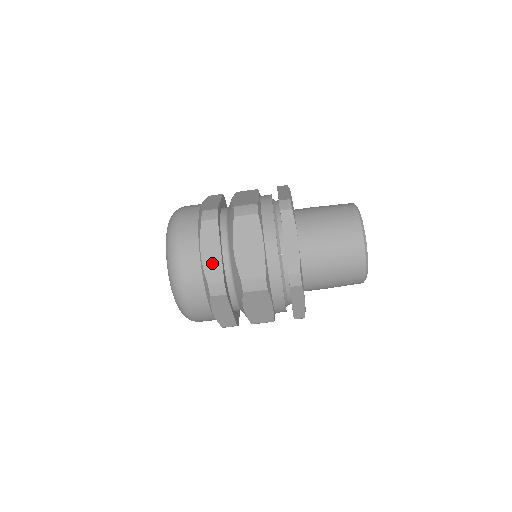
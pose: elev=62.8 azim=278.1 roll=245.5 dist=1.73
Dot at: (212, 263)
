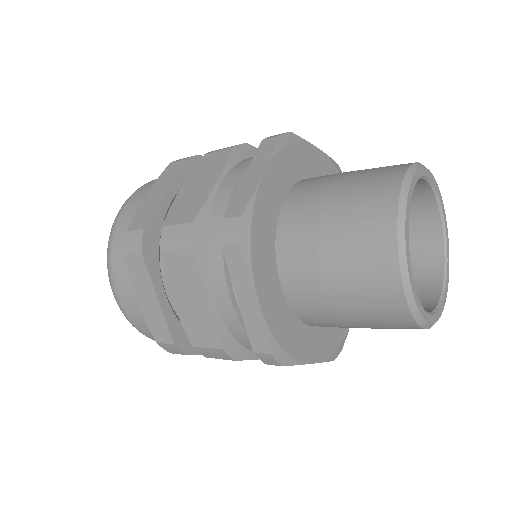
Dot at: (153, 317)
